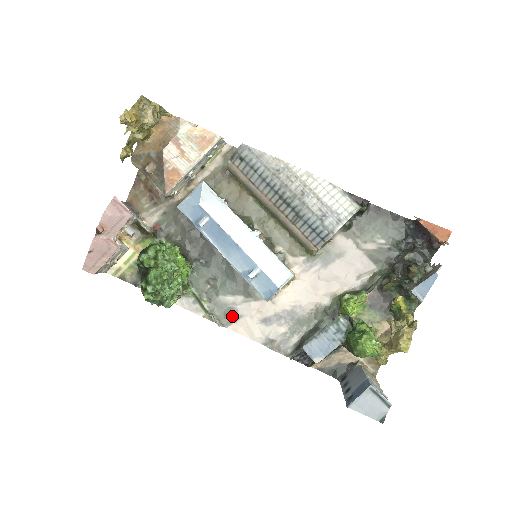
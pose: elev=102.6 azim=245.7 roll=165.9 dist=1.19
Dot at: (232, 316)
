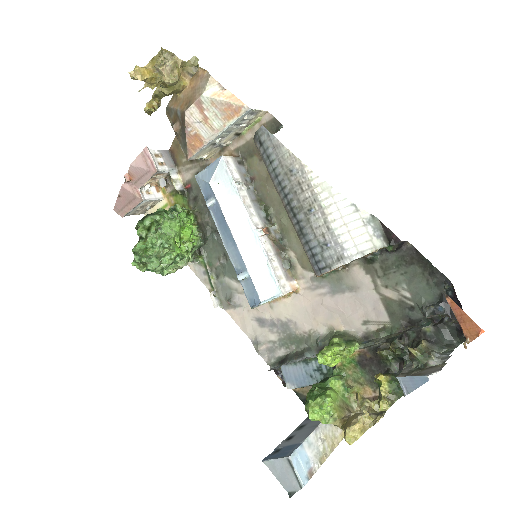
Dot at: (230, 302)
